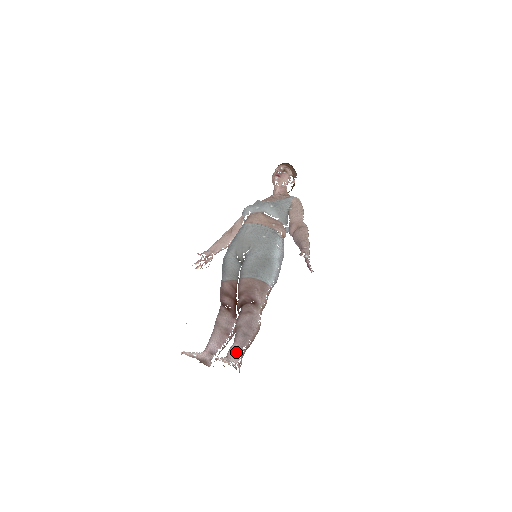
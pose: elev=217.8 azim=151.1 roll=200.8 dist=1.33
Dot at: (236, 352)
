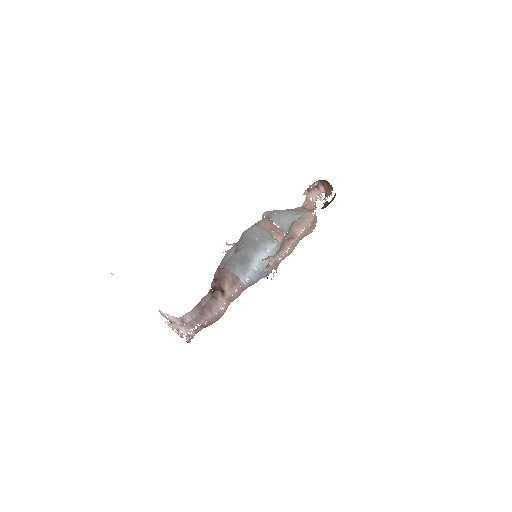
Dot at: (190, 325)
